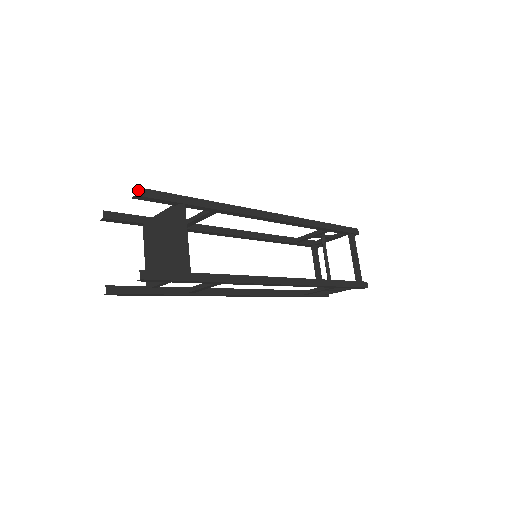
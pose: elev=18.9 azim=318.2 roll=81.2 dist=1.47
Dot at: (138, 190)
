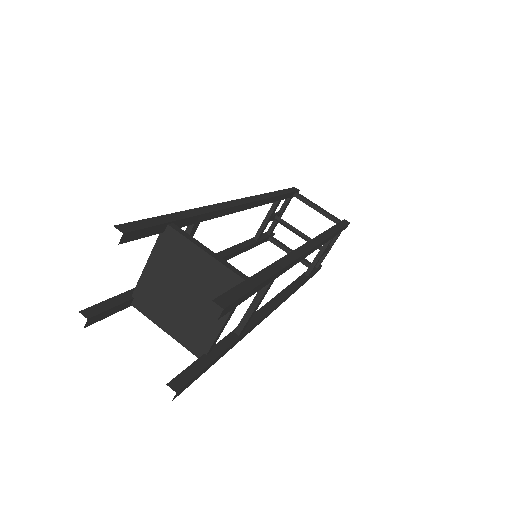
Dot at: (120, 228)
